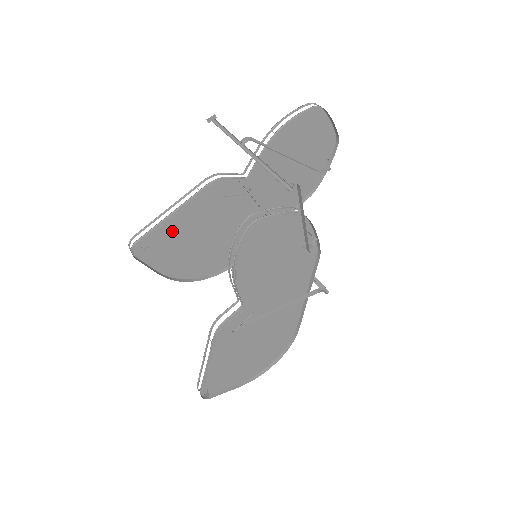
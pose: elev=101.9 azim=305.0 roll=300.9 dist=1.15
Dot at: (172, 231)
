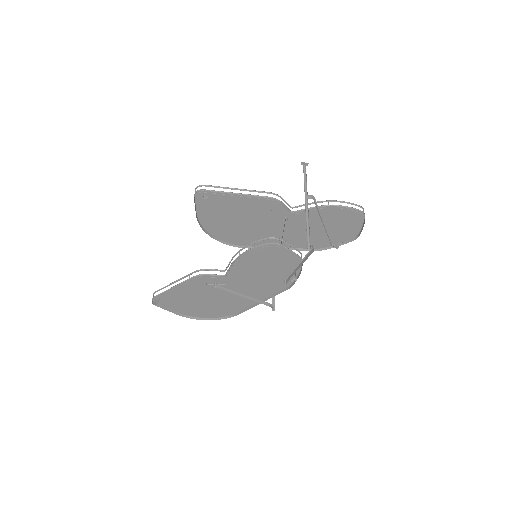
Dot at: (227, 202)
